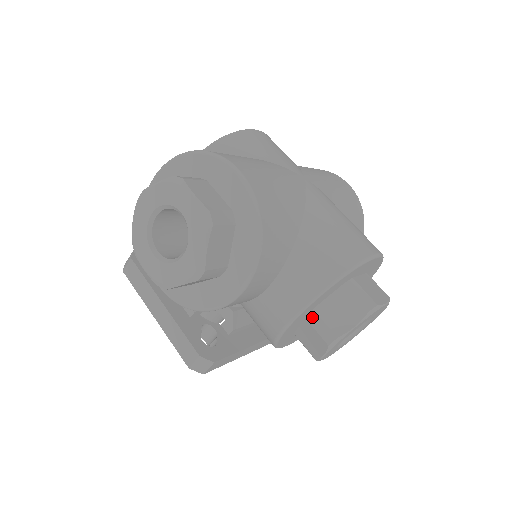
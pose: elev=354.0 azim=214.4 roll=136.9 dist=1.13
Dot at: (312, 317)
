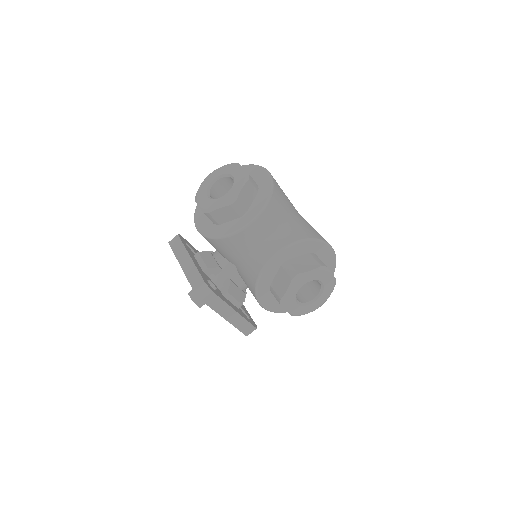
Dot at: (286, 264)
